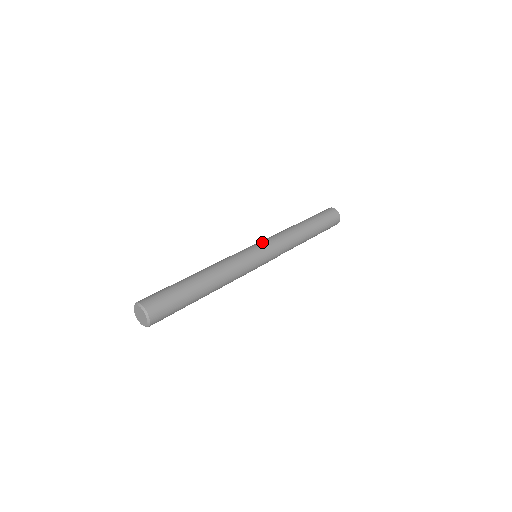
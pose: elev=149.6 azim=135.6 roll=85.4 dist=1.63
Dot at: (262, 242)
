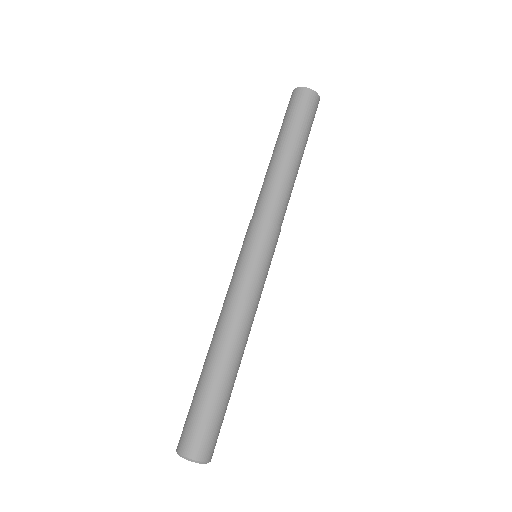
Dot at: (253, 236)
